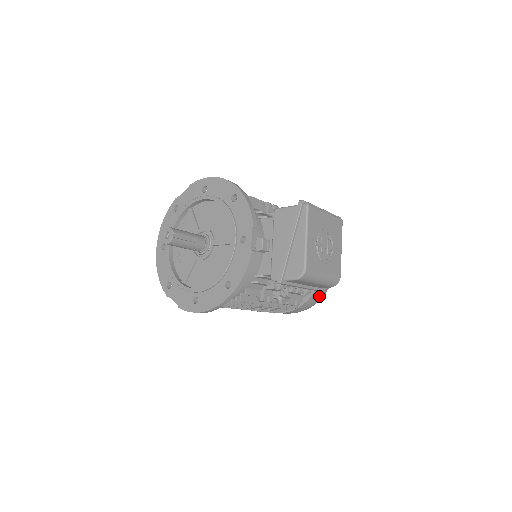
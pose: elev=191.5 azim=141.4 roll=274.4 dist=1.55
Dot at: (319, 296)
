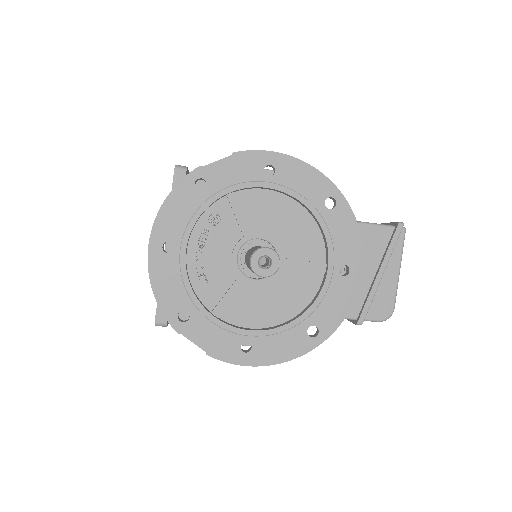
Dot at: occluded
